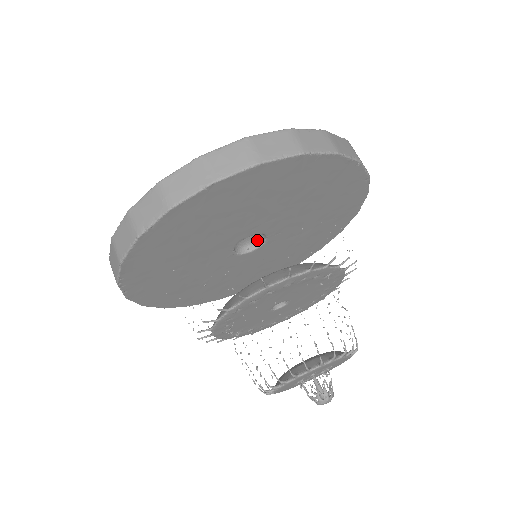
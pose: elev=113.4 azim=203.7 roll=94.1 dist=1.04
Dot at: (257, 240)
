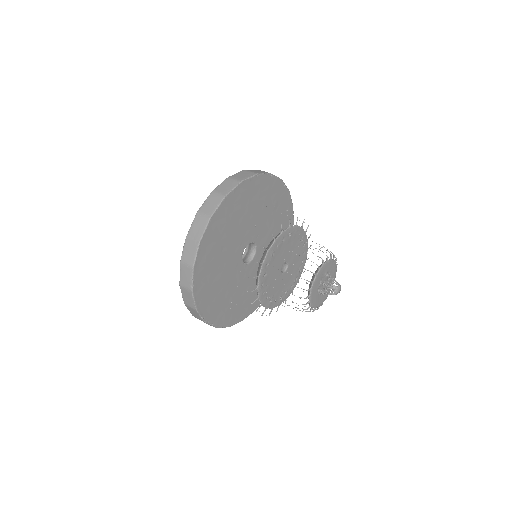
Dot at: (252, 249)
